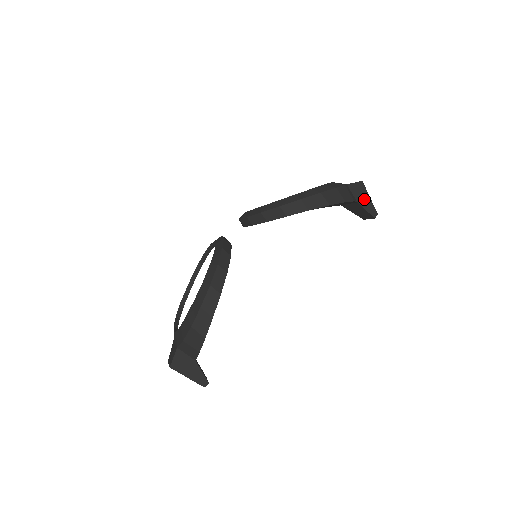
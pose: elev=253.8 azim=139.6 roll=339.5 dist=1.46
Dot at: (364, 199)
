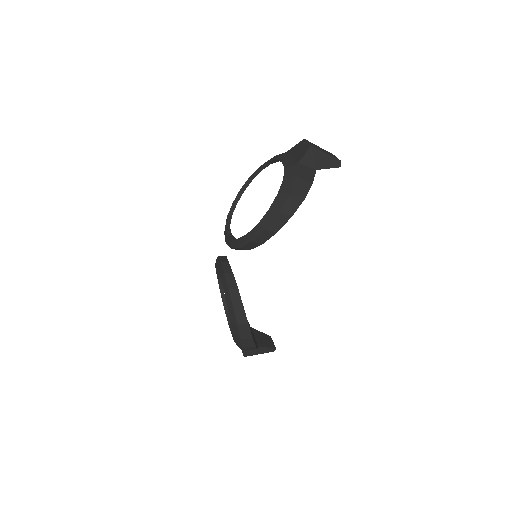
Dot at: (321, 161)
